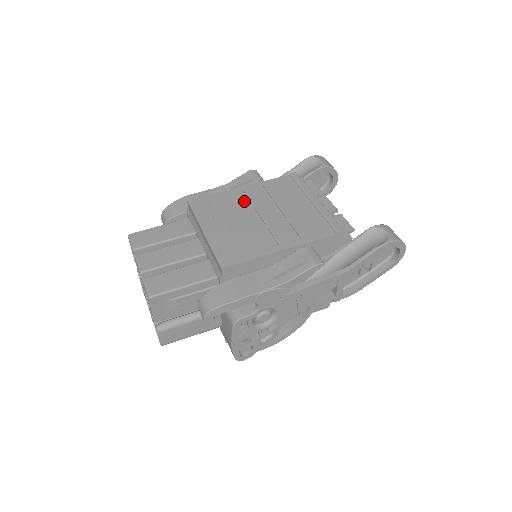
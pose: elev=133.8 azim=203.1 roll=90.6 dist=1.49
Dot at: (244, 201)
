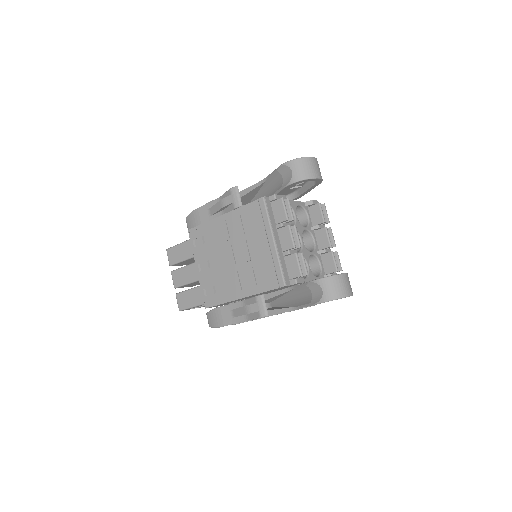
Dot at: (222, 236)
